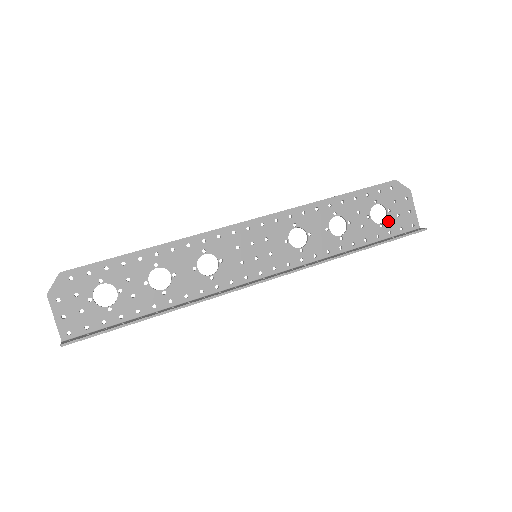
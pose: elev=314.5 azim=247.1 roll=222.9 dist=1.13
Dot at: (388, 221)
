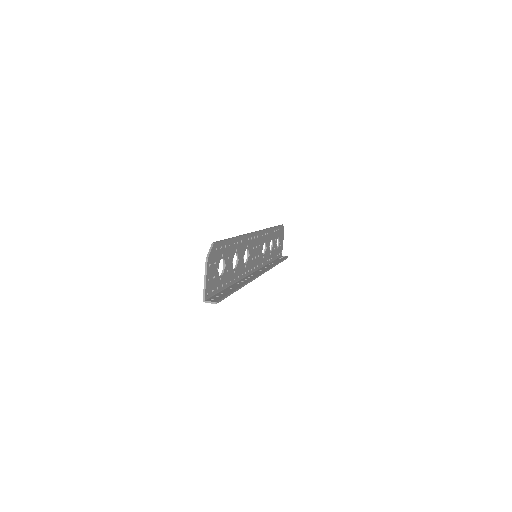
Dot at: (278, 248)
